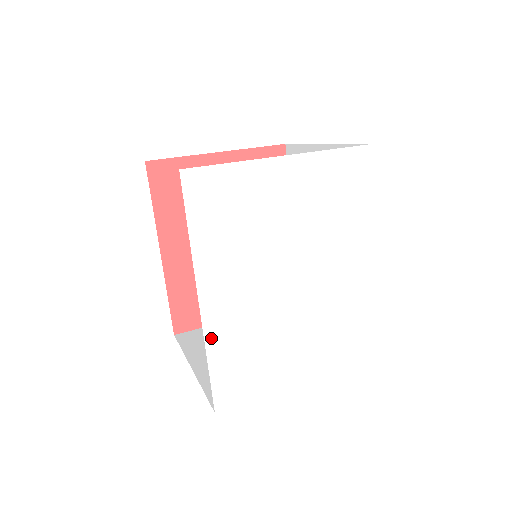
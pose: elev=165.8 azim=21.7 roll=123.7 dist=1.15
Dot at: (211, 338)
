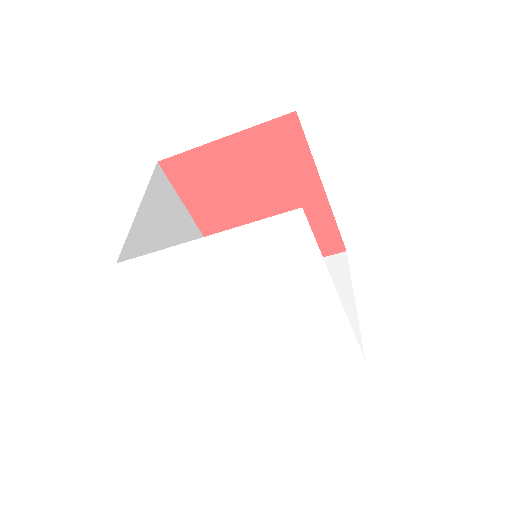
Dot at: (196, 353)
